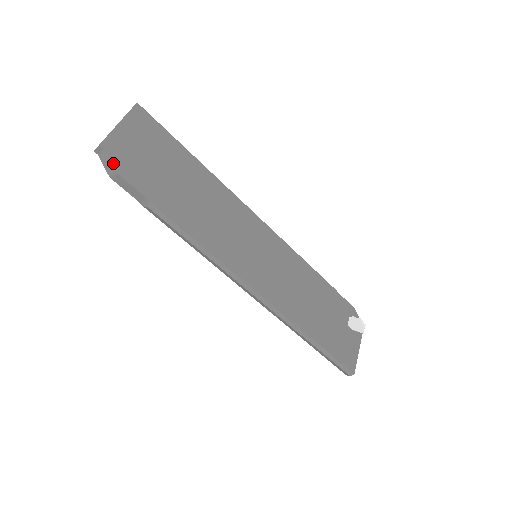
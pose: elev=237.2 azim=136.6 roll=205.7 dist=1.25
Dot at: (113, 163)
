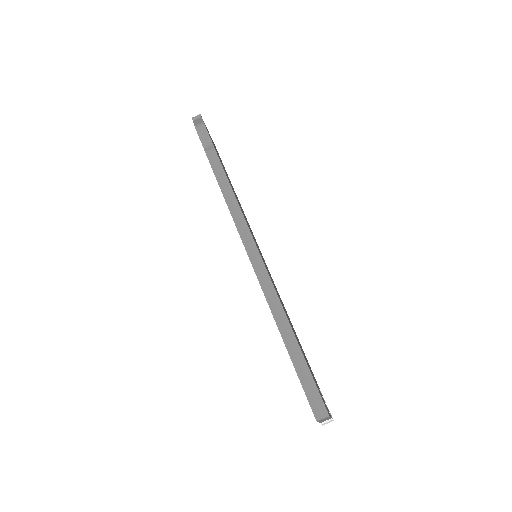
Dot at: occluded
